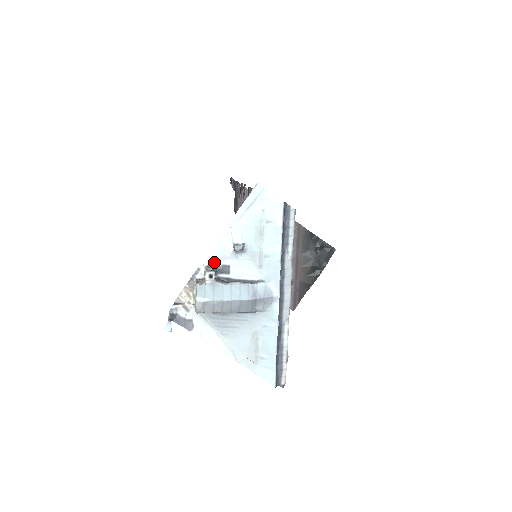
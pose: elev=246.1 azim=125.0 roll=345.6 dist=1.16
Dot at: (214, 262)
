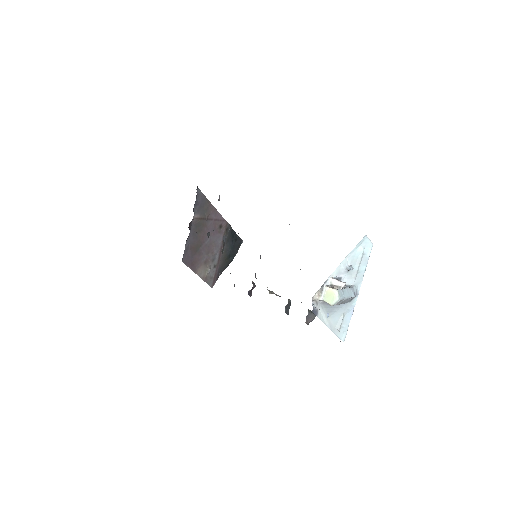
Dot at: (335, 276)
